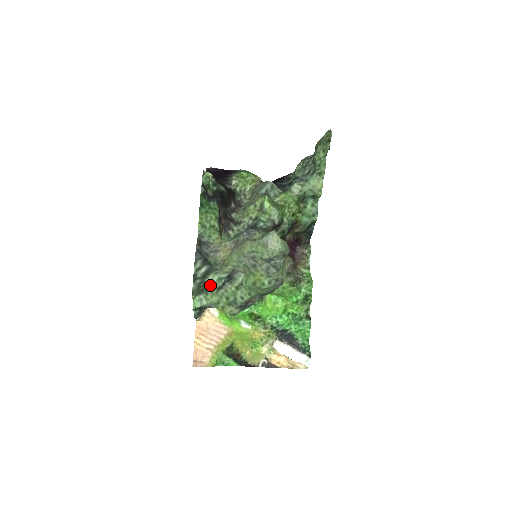
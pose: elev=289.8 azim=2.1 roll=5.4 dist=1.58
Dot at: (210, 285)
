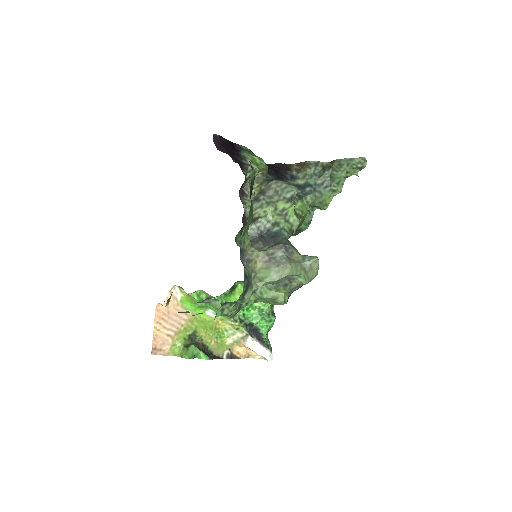
Dot at: (244, 300)
